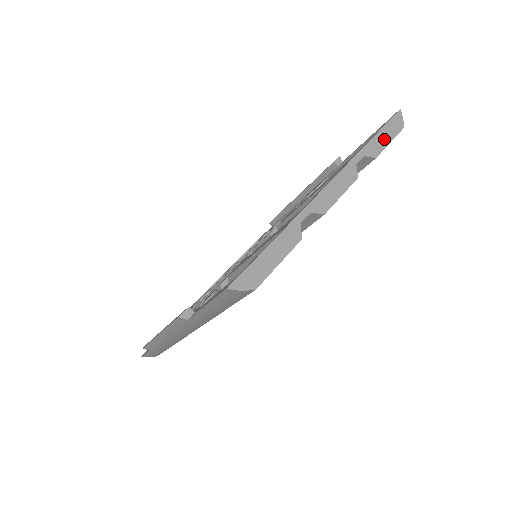
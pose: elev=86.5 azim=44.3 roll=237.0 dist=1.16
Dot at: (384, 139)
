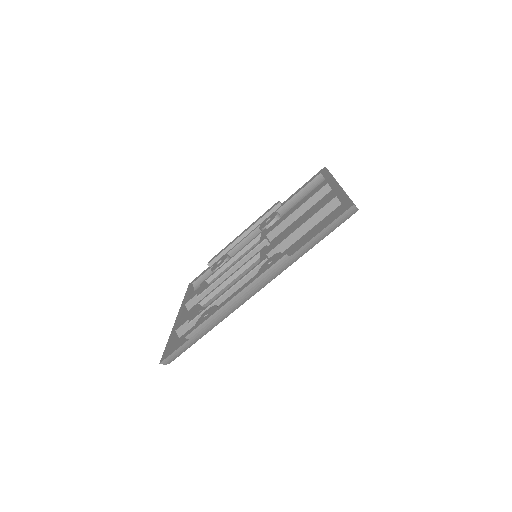
Dot at: (332, 175)
